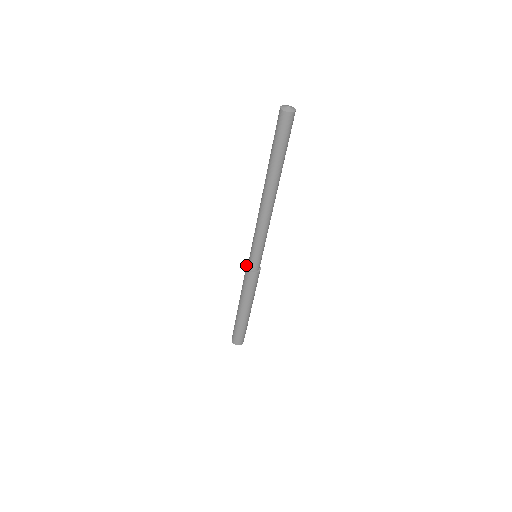
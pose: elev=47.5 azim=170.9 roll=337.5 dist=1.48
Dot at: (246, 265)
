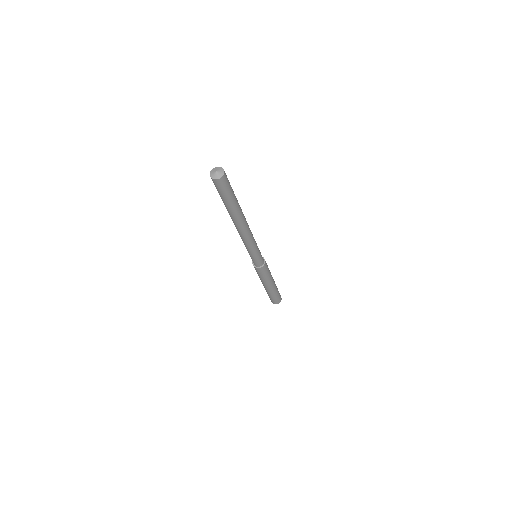
Dot at: (252, 261)
